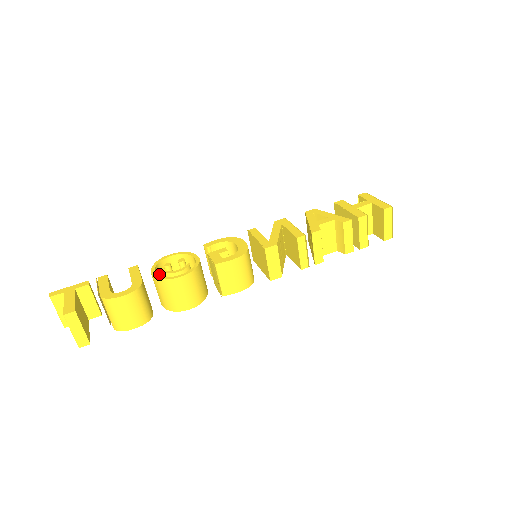
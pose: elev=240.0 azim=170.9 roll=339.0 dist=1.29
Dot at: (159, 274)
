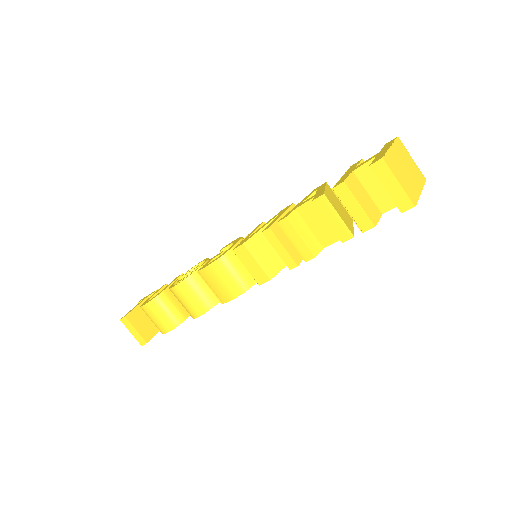
Dot at: occluded
